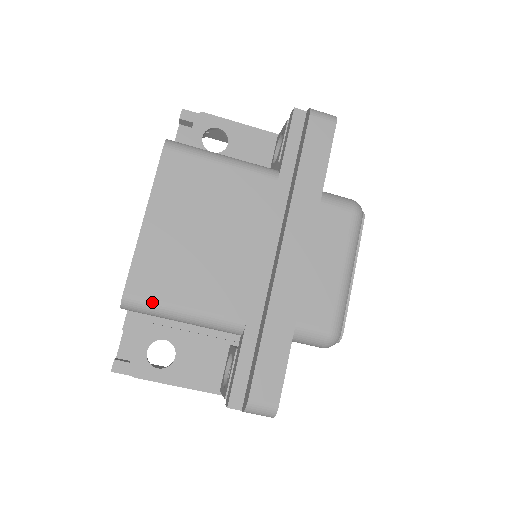
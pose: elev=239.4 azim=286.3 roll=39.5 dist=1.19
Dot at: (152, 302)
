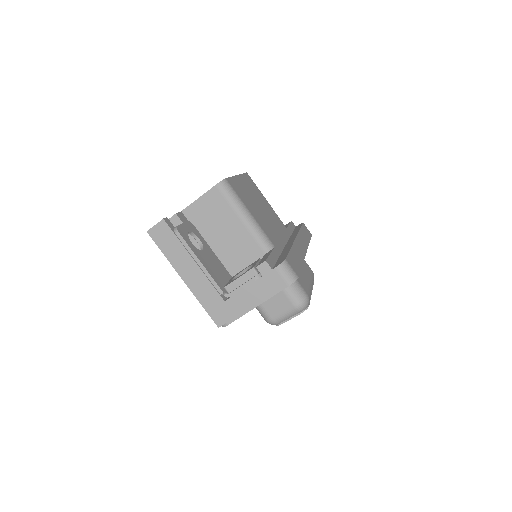
Dot at: (237, 195)
